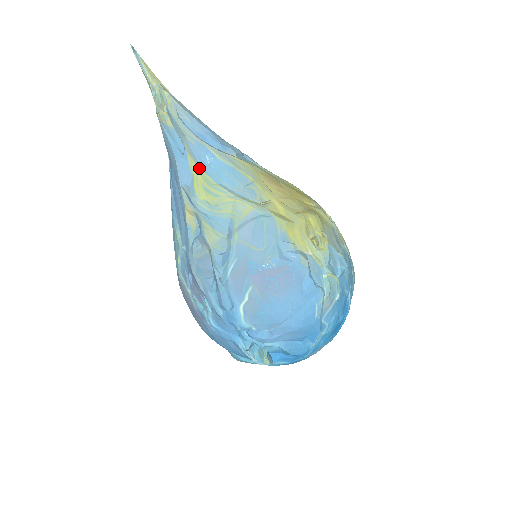
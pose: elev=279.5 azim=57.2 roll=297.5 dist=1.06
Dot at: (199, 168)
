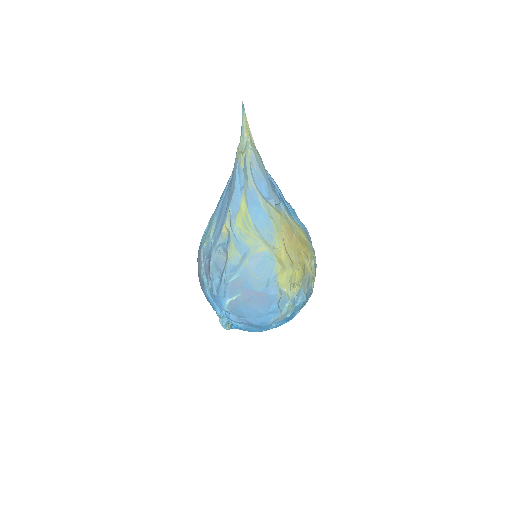
Dot at: (246, 206)
